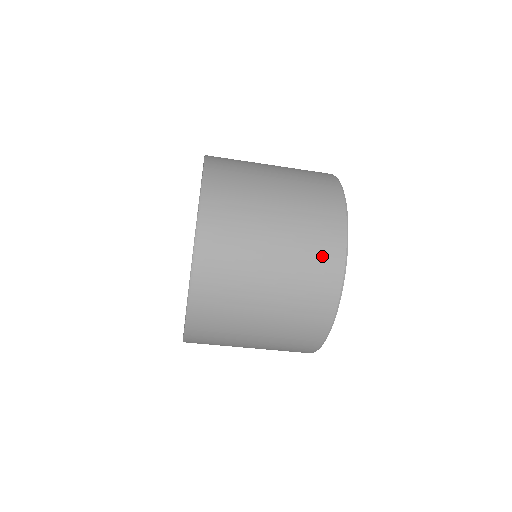
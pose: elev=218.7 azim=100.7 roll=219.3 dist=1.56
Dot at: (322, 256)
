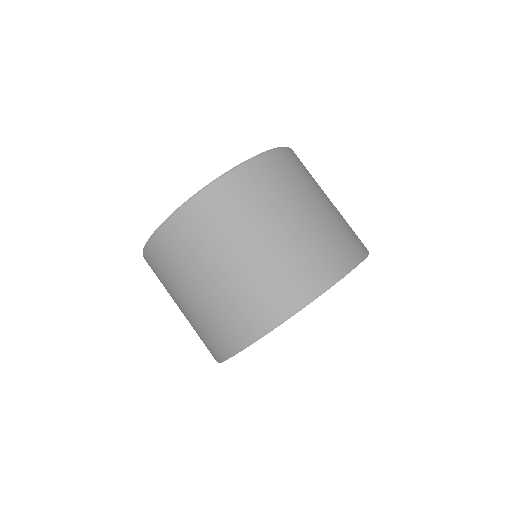
Dot at: occluded
